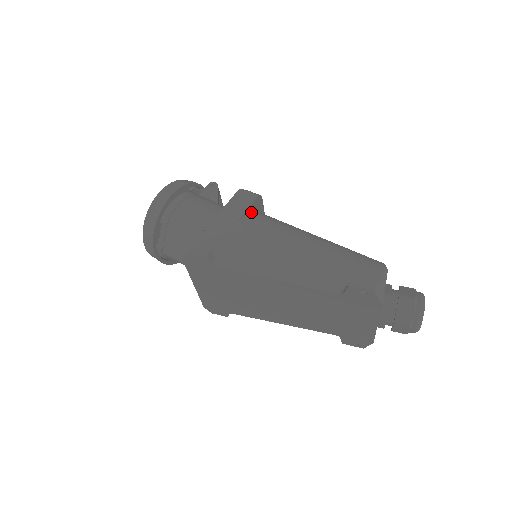
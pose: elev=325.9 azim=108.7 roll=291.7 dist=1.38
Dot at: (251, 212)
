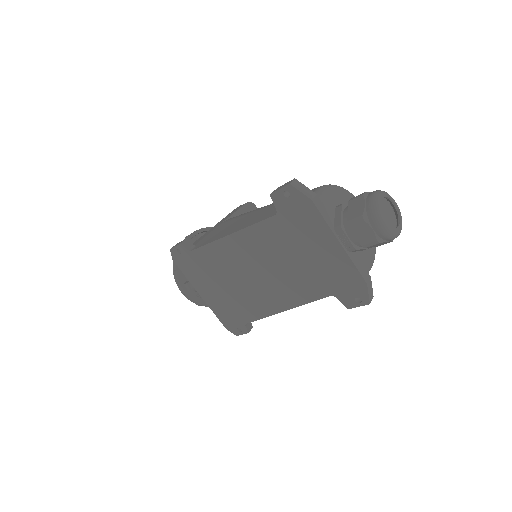
Dot at: occluded
